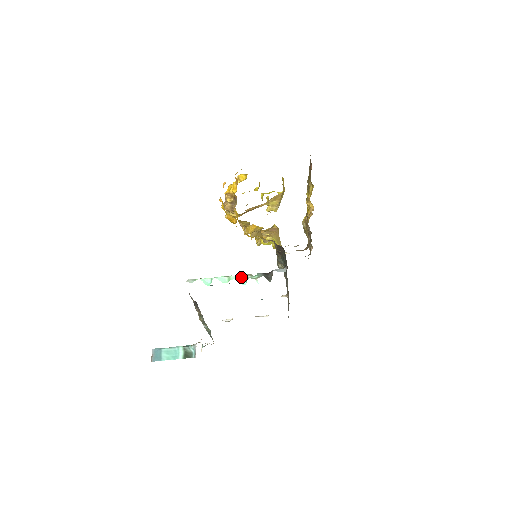
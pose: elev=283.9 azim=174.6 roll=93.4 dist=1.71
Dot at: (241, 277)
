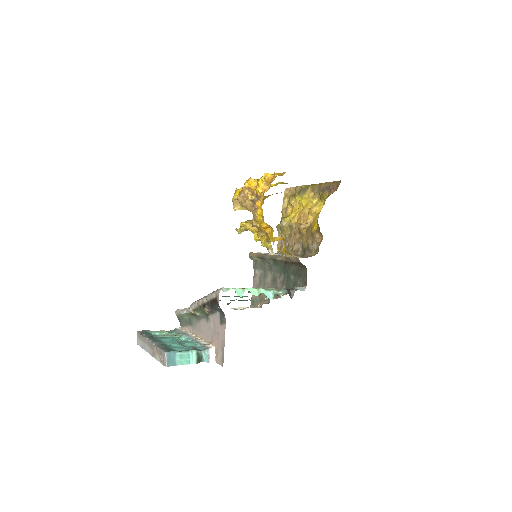
Dot at: (268, 291)
